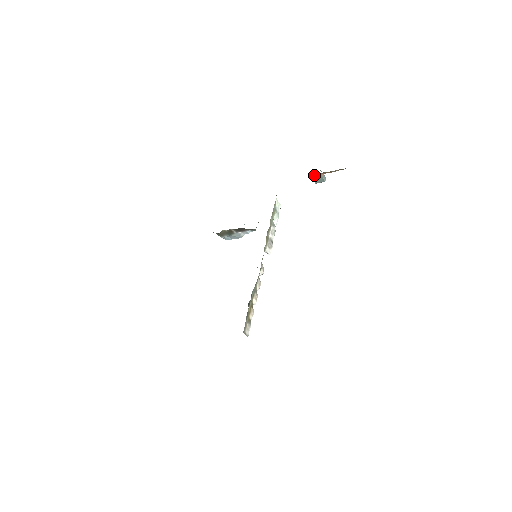
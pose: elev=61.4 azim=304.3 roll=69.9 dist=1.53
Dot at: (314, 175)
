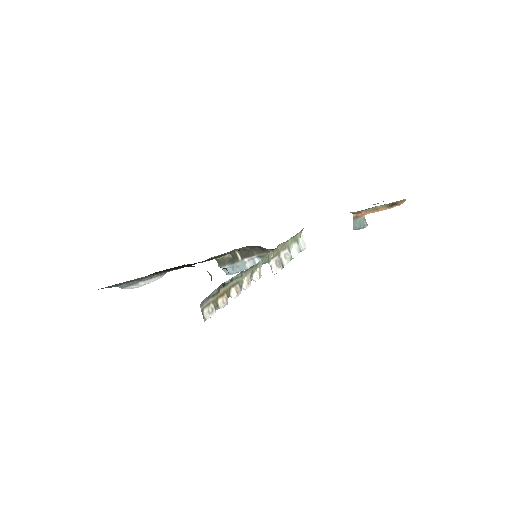
Dot at: (354, 216)
